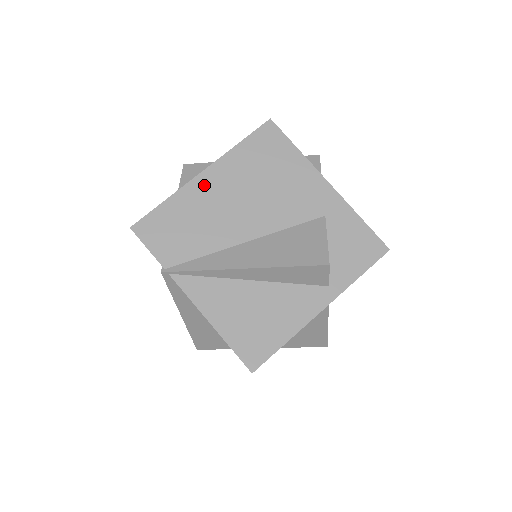
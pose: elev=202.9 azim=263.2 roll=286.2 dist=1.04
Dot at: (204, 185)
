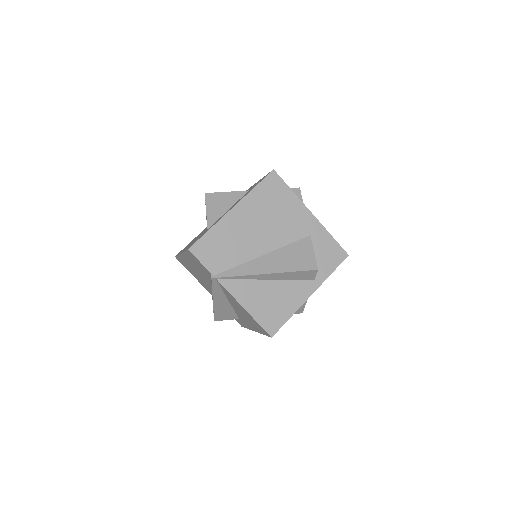
Dot at: (234, 218)
